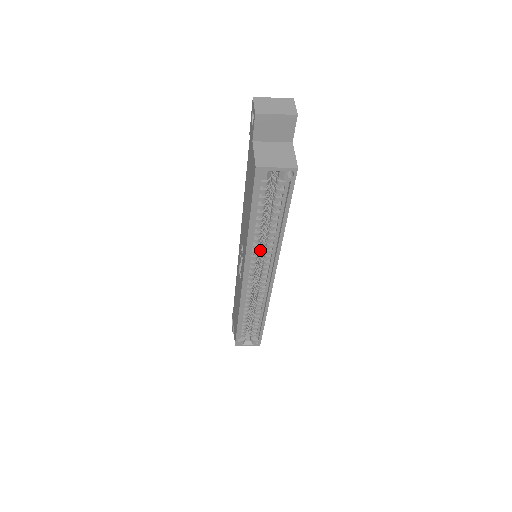
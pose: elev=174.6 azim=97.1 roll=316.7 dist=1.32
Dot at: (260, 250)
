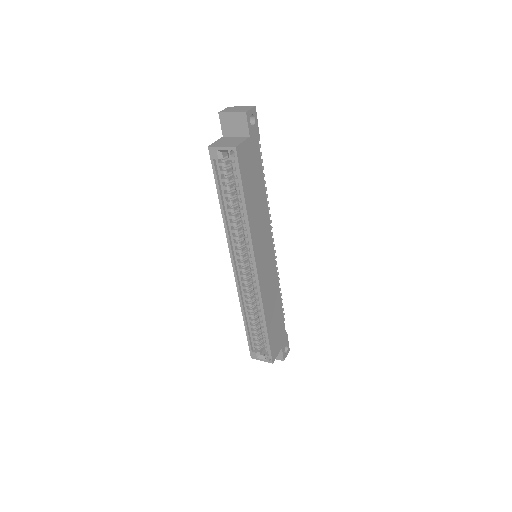
Dot at: occluded
